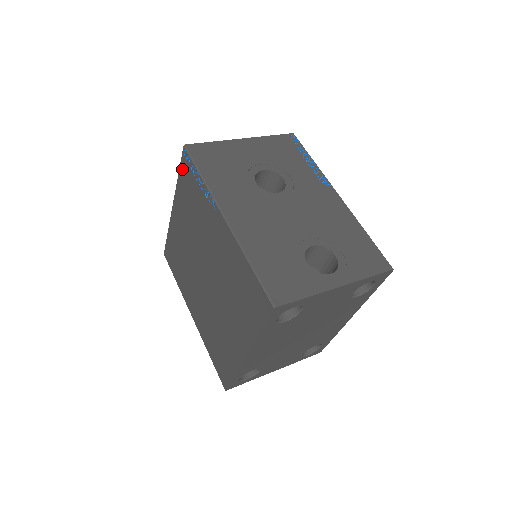
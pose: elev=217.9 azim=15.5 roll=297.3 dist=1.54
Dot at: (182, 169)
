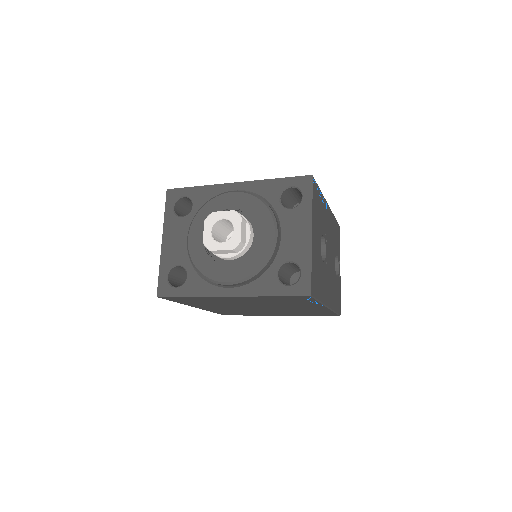
Dot at: (288, 297)
